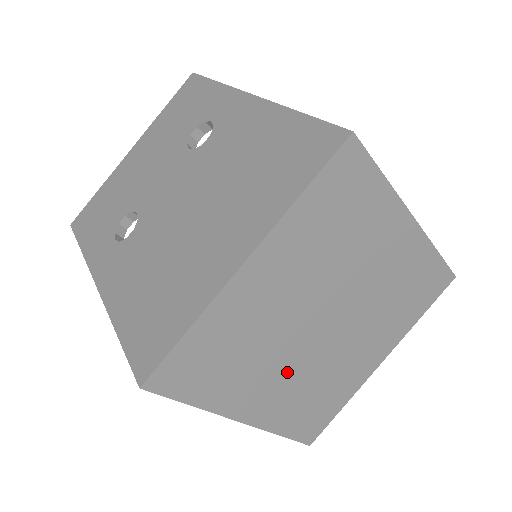
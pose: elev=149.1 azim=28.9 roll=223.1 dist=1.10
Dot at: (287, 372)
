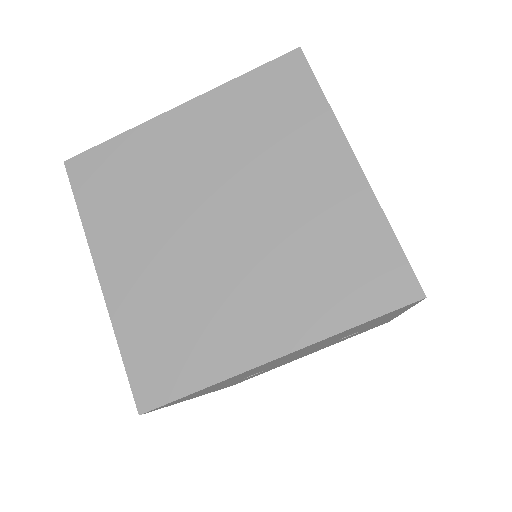
Dot at: (163, 253)
